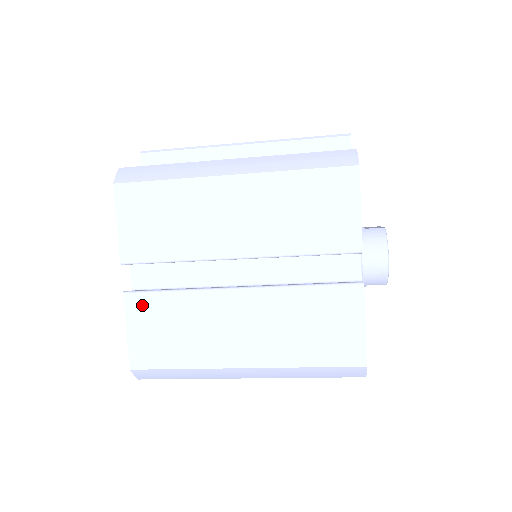
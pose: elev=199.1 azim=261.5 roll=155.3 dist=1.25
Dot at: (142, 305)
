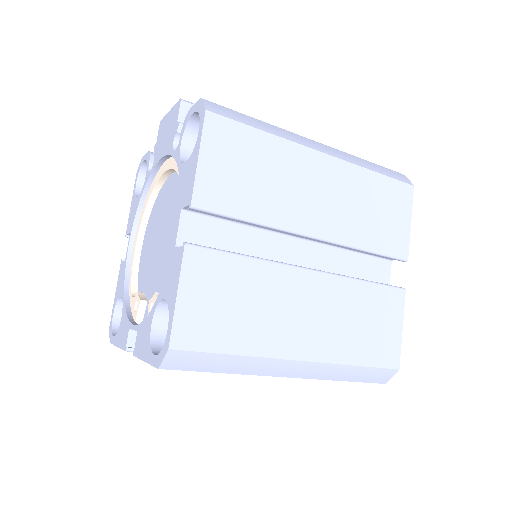
Dot at: (205, 264)
